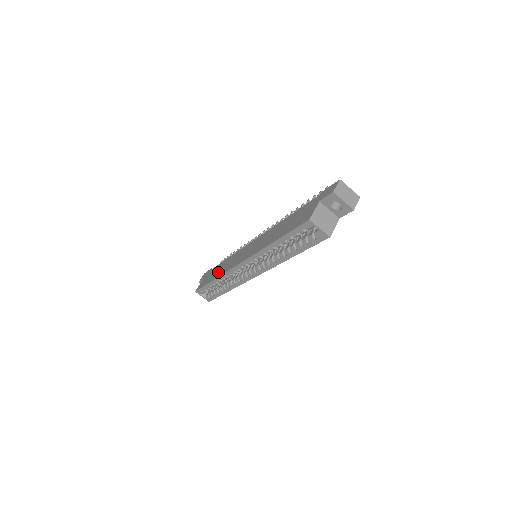
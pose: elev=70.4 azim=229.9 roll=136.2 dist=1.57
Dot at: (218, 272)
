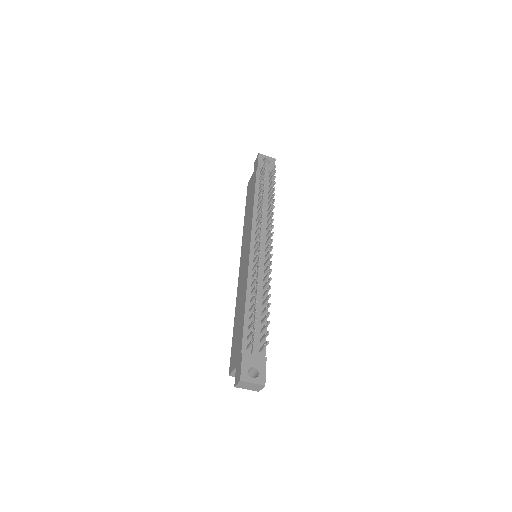
Dot at: (247, 213)
